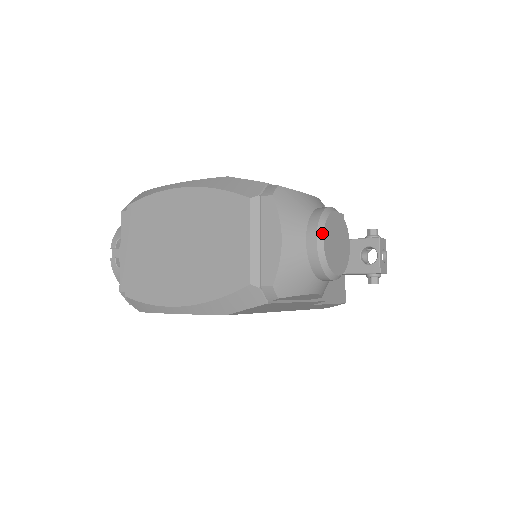
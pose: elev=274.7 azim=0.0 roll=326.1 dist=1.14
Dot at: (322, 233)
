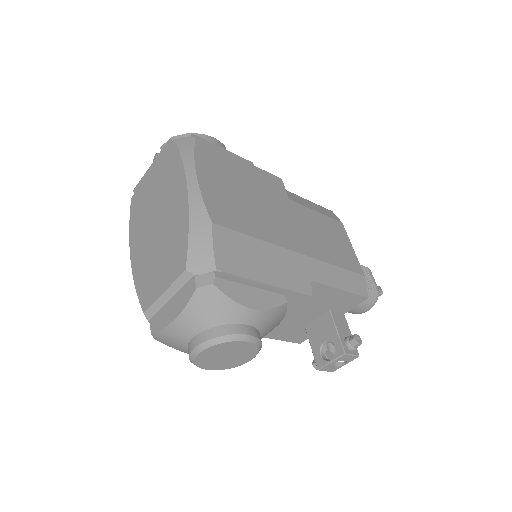
Dot at: (203, 348)
